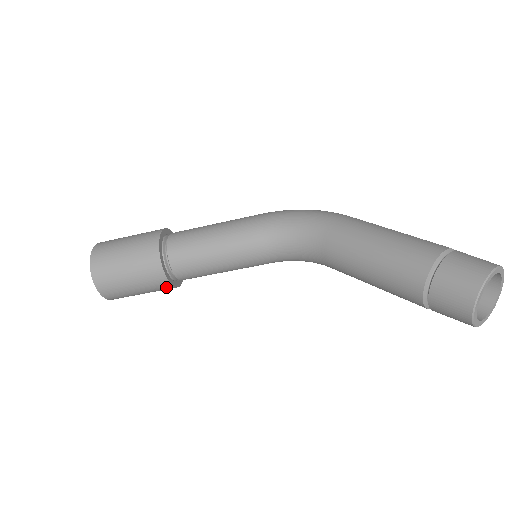
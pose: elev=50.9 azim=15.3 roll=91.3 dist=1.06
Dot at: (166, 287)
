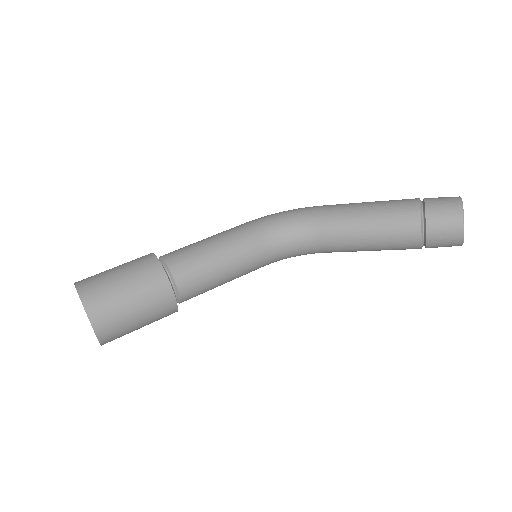
Dot at: (170, 310)
